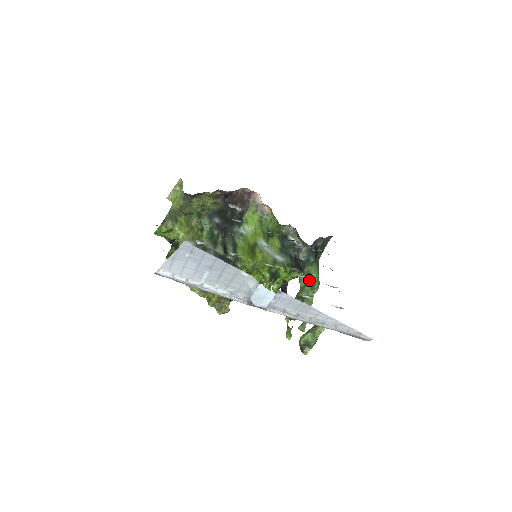
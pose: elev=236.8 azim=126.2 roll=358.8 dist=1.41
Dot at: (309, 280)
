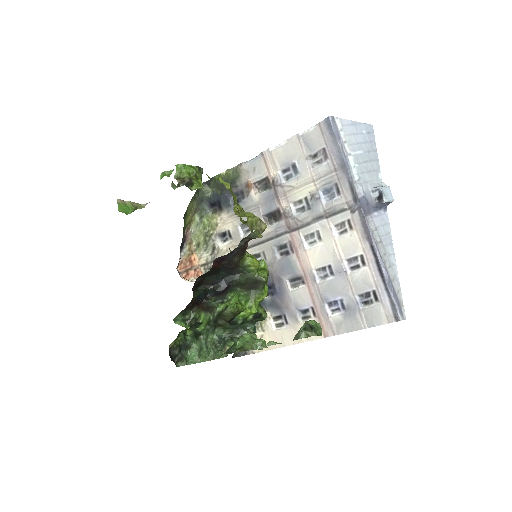
Dot at: occluded
